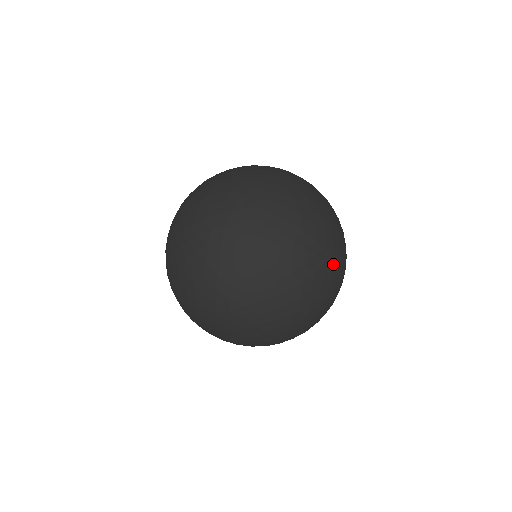
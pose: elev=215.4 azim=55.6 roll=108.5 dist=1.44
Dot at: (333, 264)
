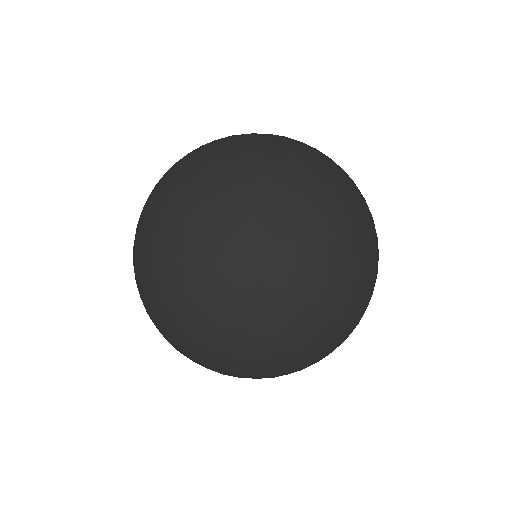
Dot at: (276, 143)
